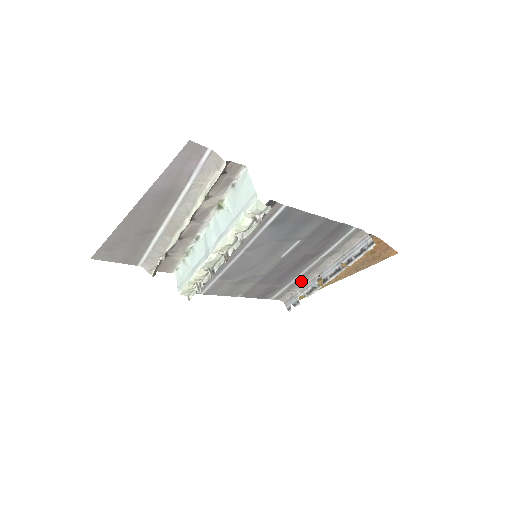
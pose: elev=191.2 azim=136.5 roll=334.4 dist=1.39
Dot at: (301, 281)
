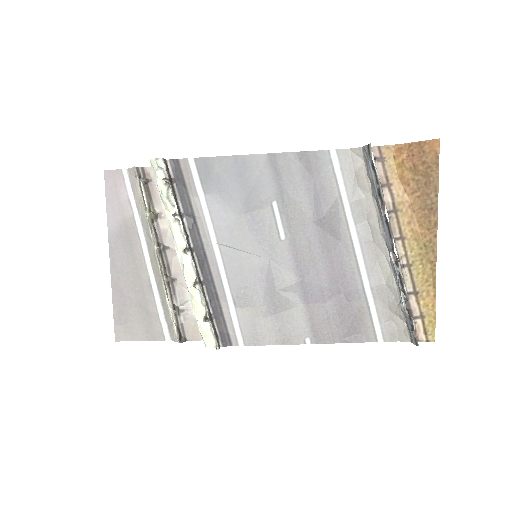
Dot at: (383, 283)
